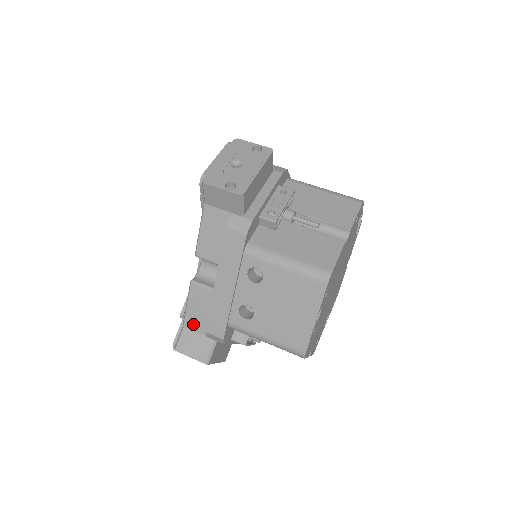
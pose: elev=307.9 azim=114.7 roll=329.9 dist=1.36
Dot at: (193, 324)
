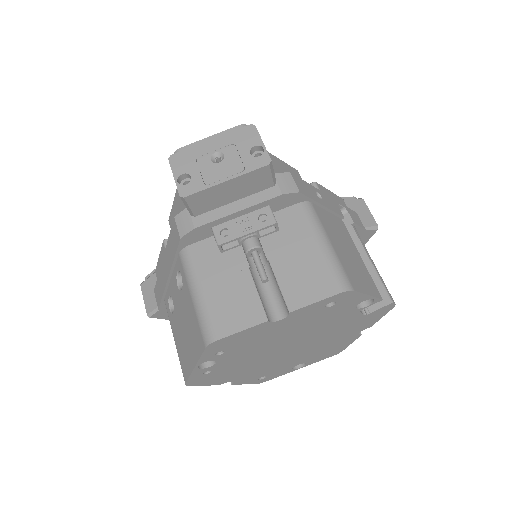
Dot at: occluded
